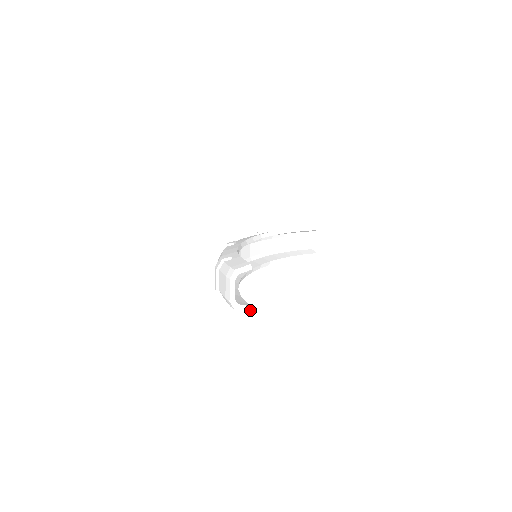
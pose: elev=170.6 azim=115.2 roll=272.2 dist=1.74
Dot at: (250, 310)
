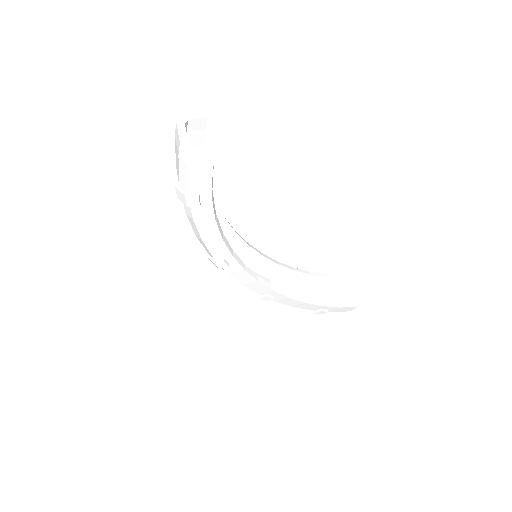
Dot at: (214, 156)
